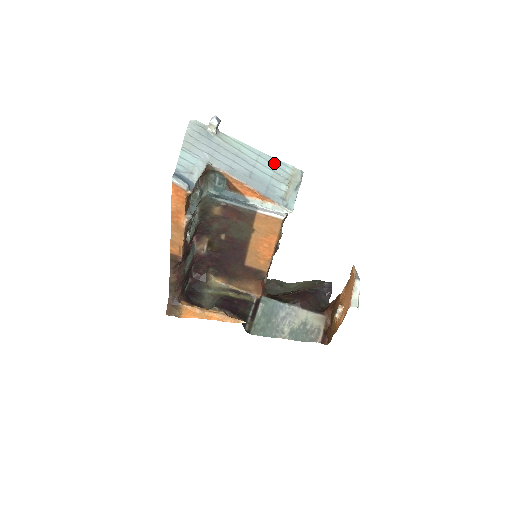
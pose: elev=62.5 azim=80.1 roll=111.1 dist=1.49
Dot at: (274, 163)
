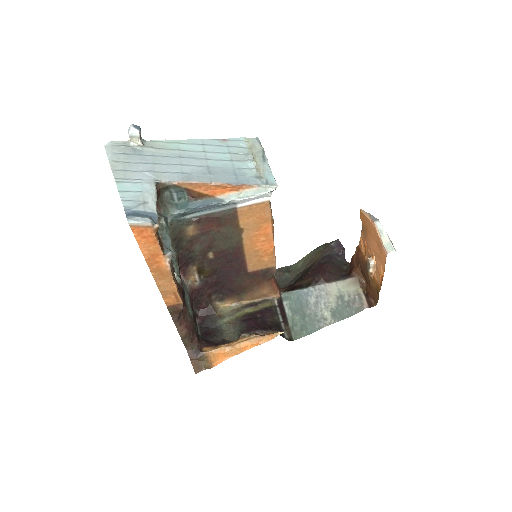
Dot at: (224, 144)
